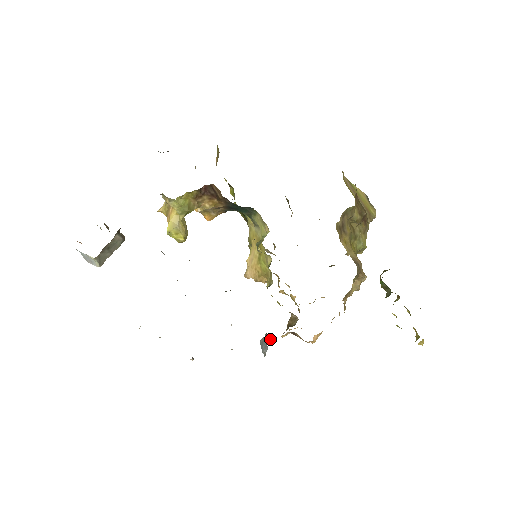
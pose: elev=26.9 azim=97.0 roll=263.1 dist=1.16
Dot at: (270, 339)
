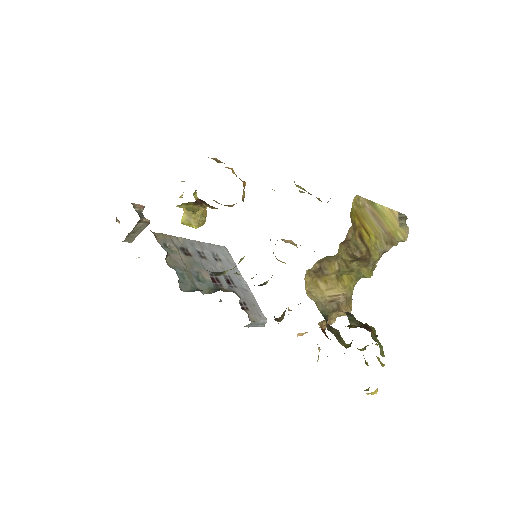
Dot at: occluded
